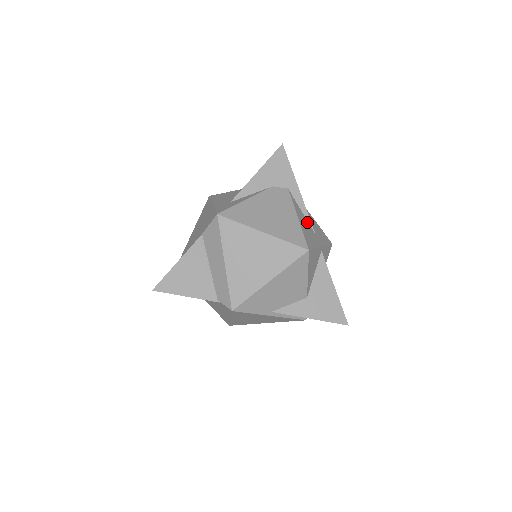
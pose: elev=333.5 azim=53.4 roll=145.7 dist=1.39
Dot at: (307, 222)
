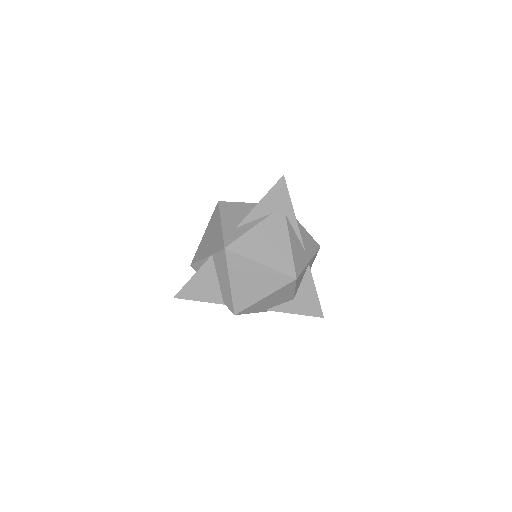
Dot at: (299, 242)
